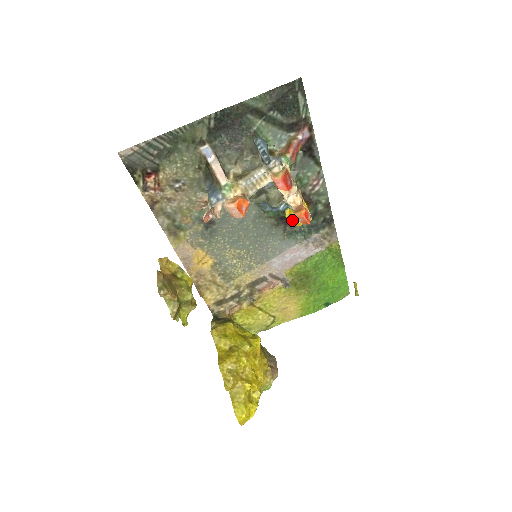
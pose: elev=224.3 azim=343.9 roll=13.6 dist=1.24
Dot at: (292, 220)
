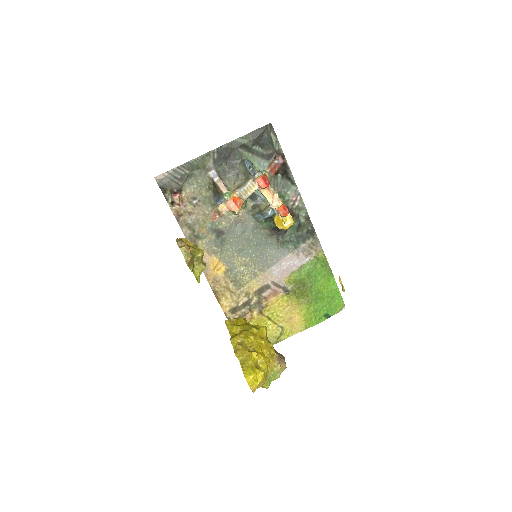
Dot at: (280, 225)
